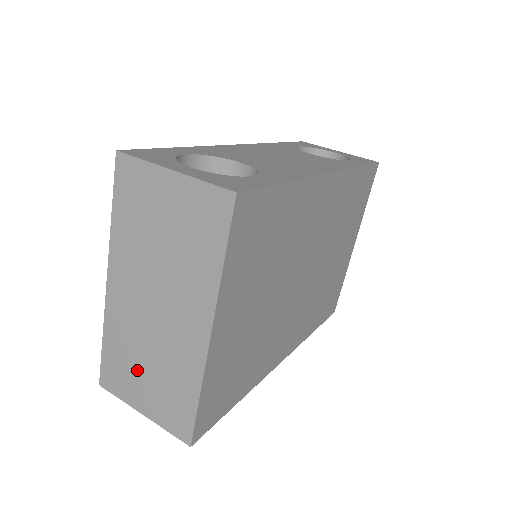
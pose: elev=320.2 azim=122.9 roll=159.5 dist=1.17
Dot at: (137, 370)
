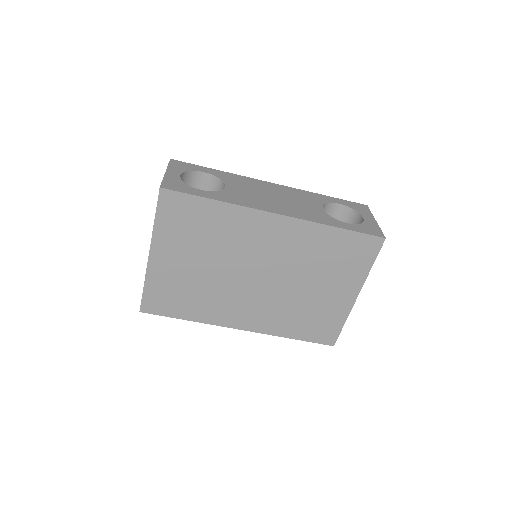
Dot at: occluded
